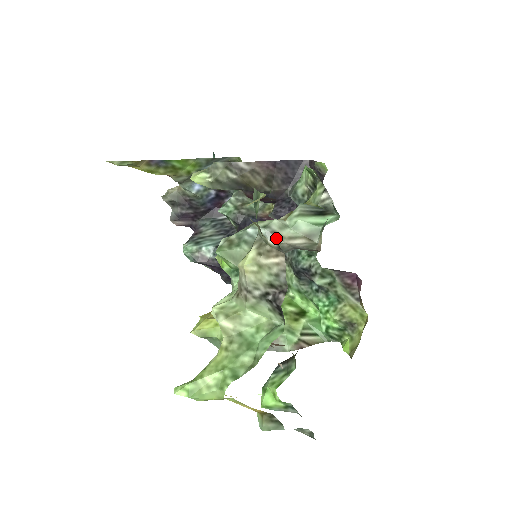
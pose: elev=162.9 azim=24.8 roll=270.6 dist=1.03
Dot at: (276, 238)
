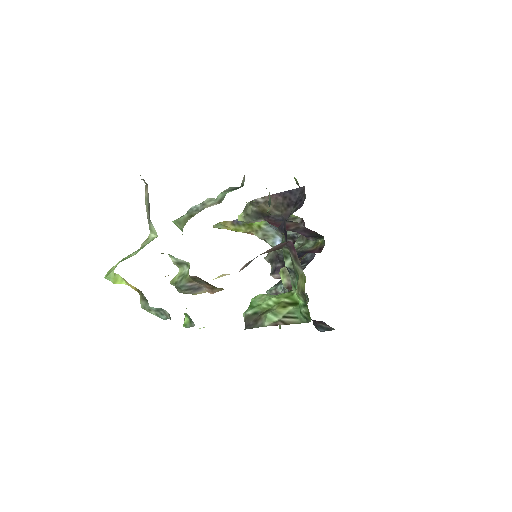
Dot at: (203, 207)
